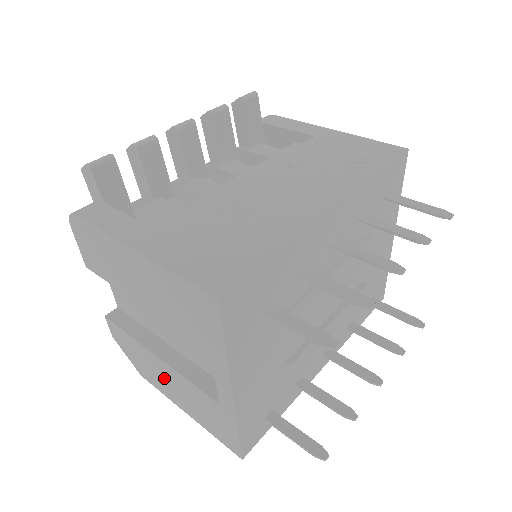
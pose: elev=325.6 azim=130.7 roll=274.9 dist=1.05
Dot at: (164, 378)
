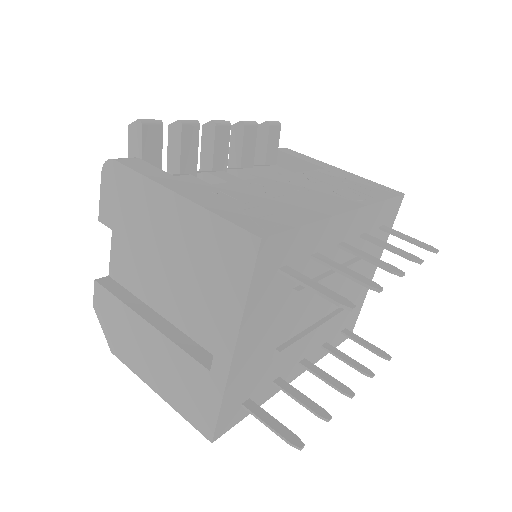
Dot at: (145, 349)
